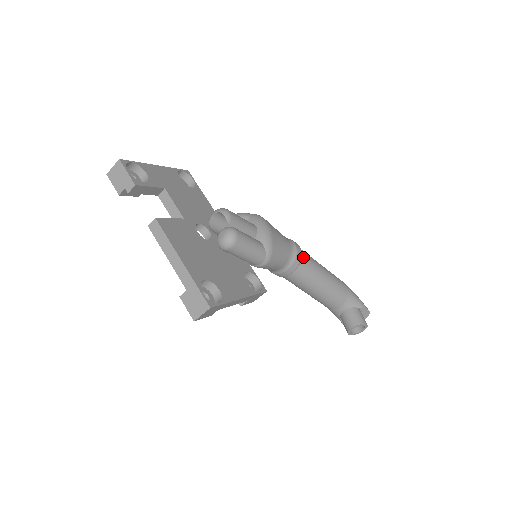
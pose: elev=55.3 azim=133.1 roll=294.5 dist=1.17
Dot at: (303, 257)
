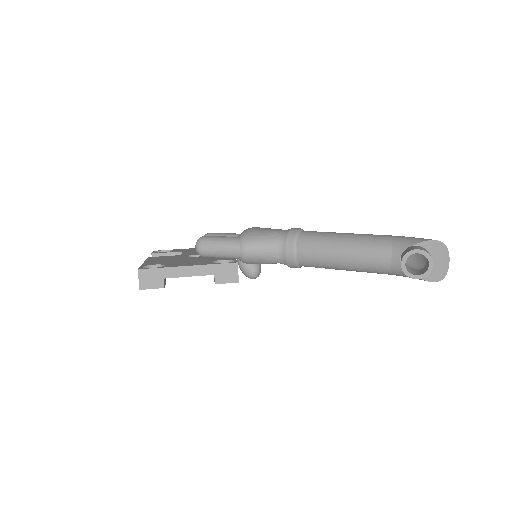
Dot at: (304, 233)
